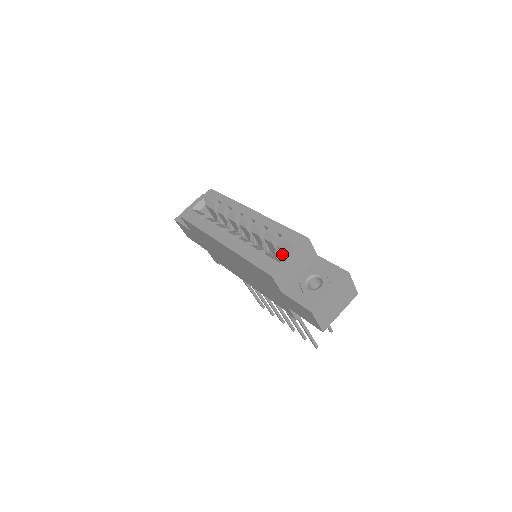
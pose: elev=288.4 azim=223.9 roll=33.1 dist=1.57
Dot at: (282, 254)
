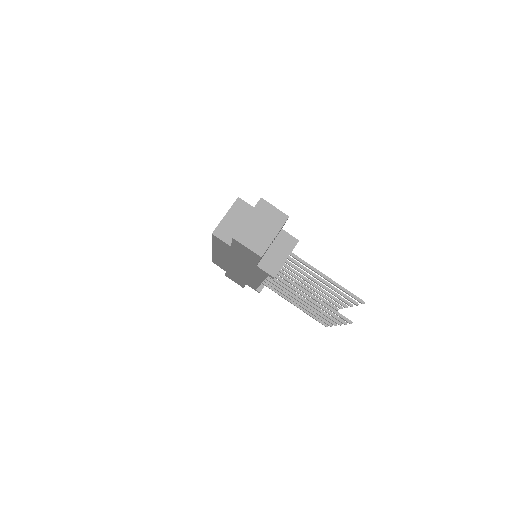
Dot at: occluded
